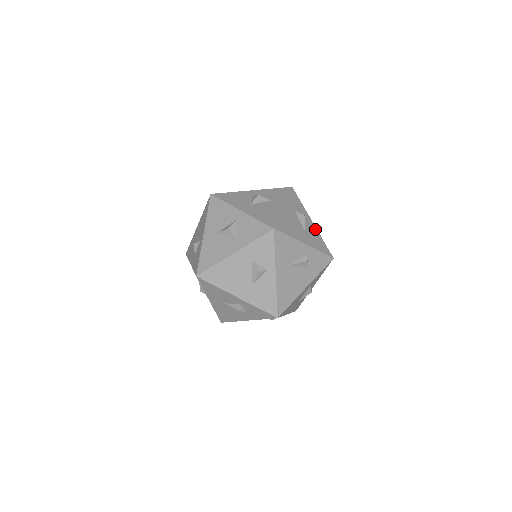
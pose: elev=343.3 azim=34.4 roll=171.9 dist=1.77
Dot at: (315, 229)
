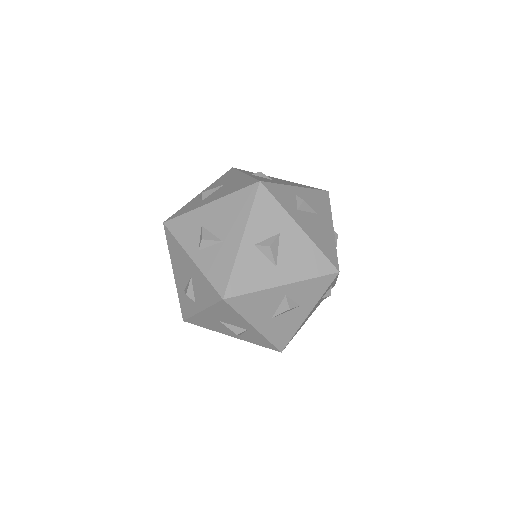
Dot at: (305, 191)
